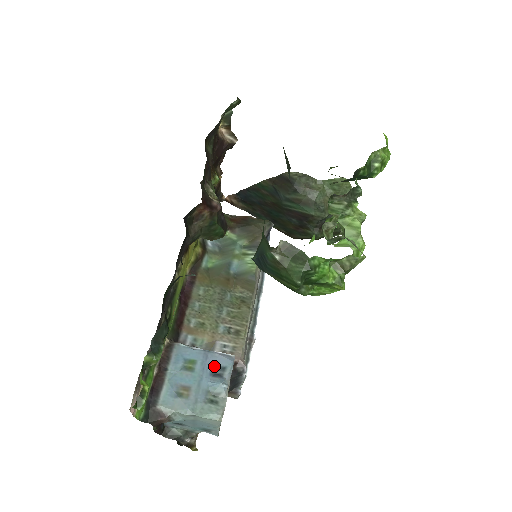
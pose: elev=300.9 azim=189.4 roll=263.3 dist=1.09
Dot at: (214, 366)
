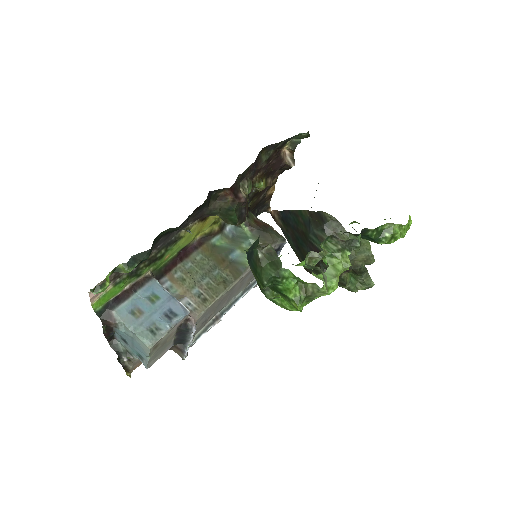
Dot at: (170, 309)
